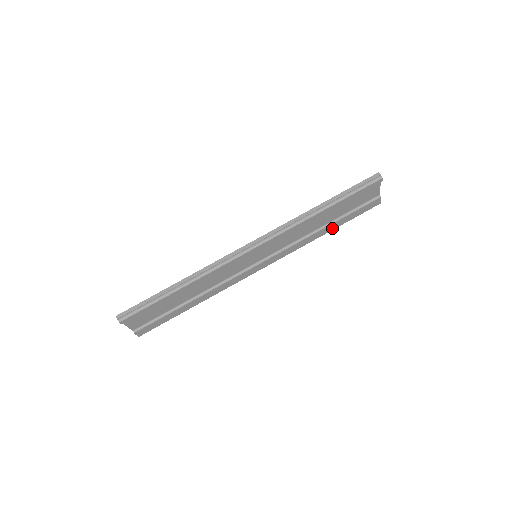
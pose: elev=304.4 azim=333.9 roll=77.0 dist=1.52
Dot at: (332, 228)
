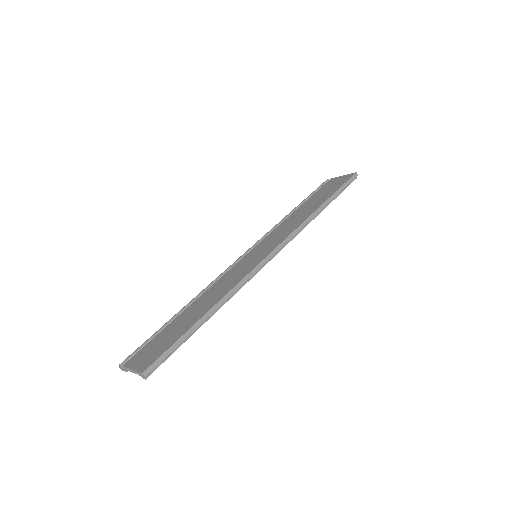
Dot at: occluded
